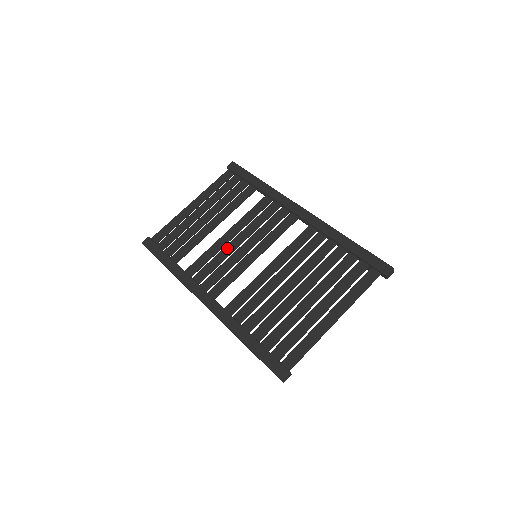
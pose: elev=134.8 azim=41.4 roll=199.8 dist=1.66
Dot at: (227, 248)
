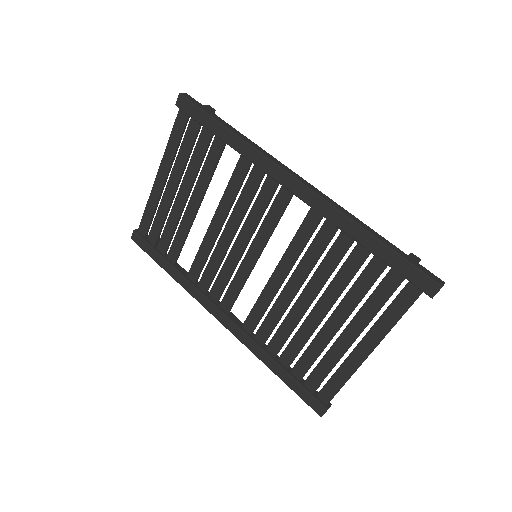
Dot at: (220, 246)
